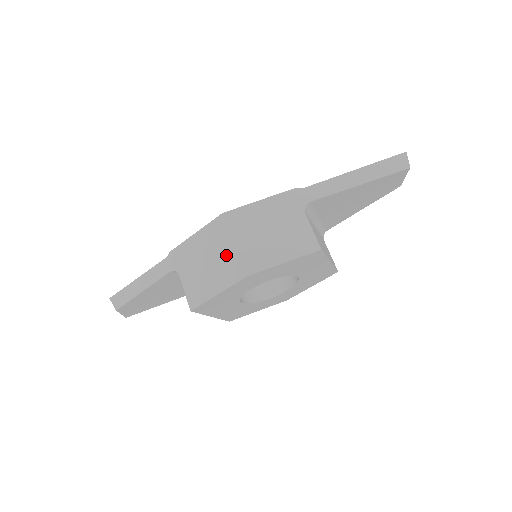
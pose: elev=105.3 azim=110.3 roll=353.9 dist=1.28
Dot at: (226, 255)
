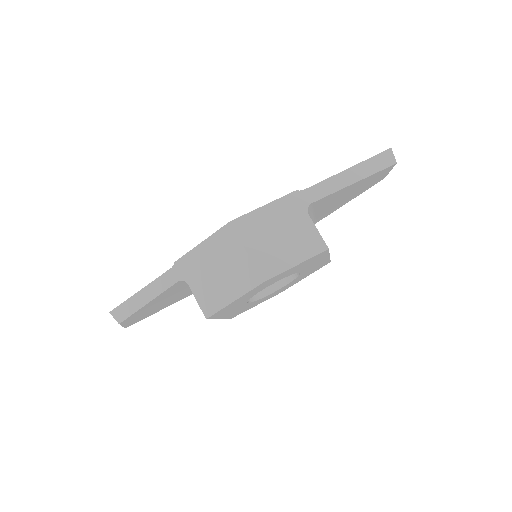
Dot at: (239, 263)
